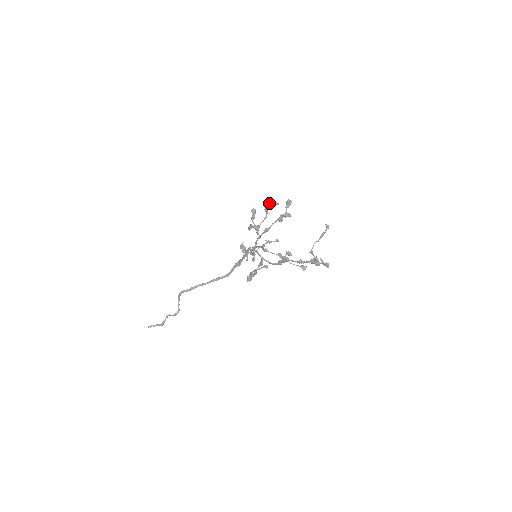
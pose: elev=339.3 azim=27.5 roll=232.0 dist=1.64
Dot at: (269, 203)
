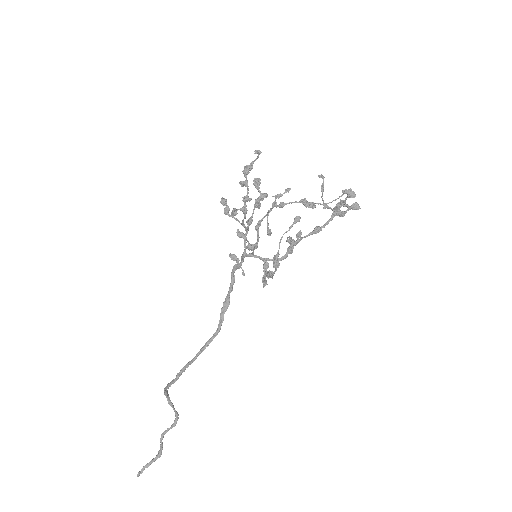
Dot at: (244, 167)
